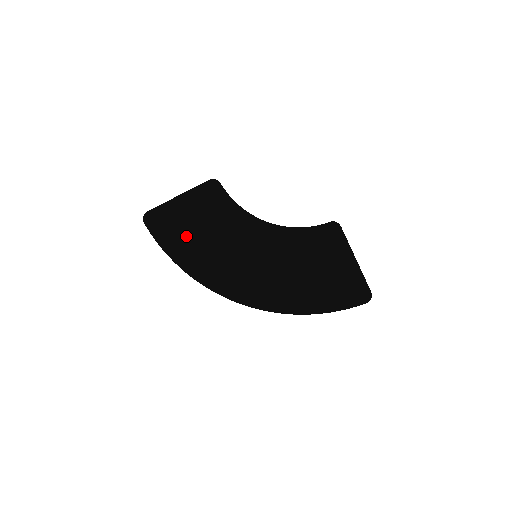
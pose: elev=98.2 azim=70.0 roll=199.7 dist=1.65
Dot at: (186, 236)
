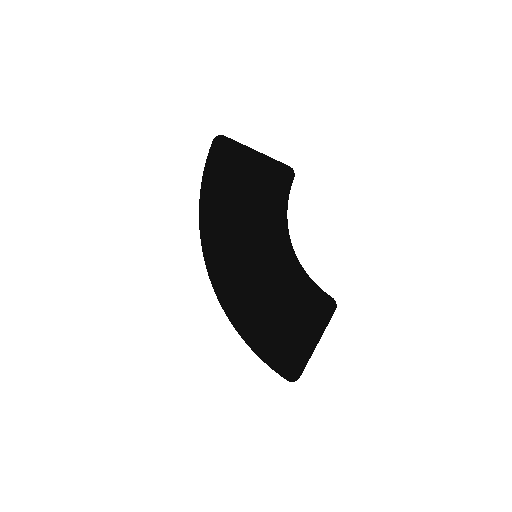
Dot at: (228, 184)
